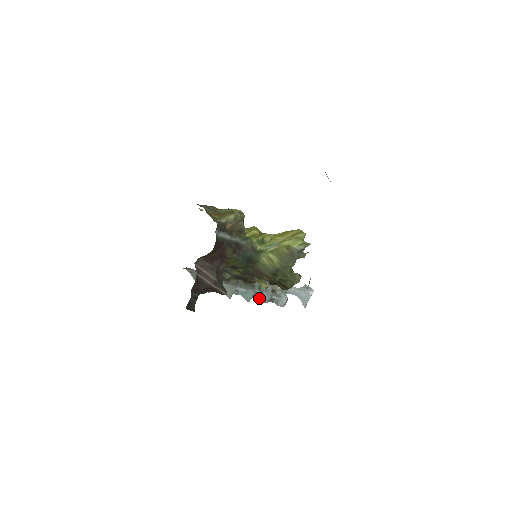
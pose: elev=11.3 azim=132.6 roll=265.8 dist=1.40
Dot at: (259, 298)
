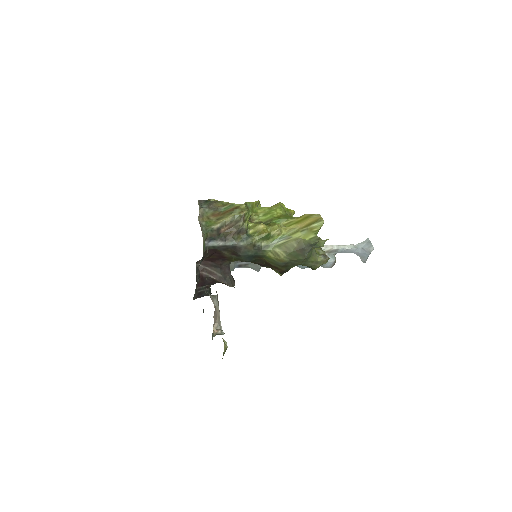
Dot at: occluded
